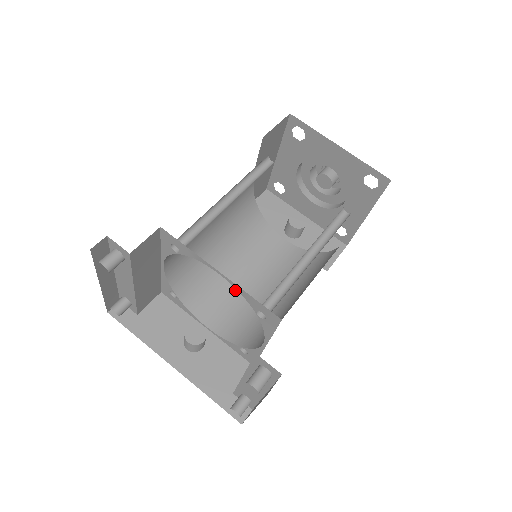
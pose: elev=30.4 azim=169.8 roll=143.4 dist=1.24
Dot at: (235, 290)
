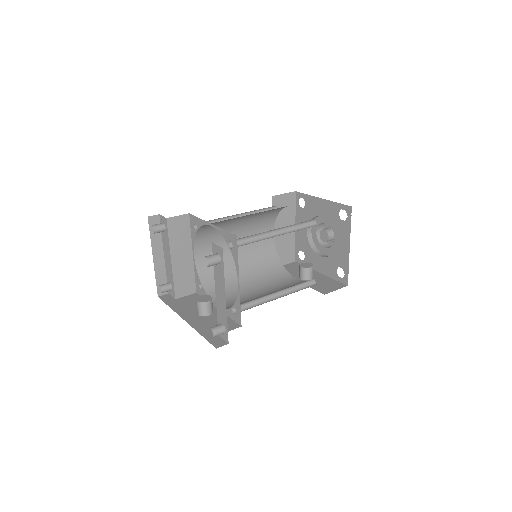
Dot at: (247, 294)
